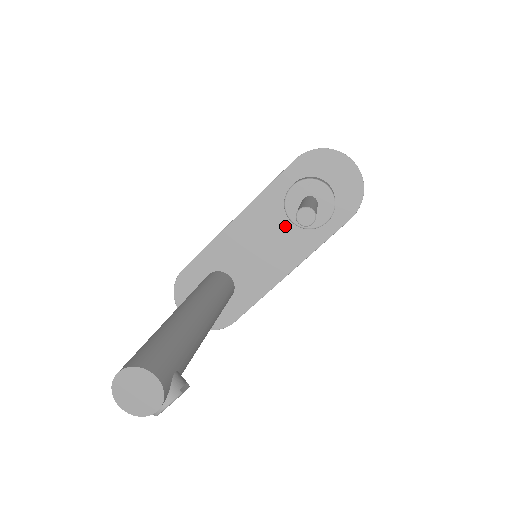
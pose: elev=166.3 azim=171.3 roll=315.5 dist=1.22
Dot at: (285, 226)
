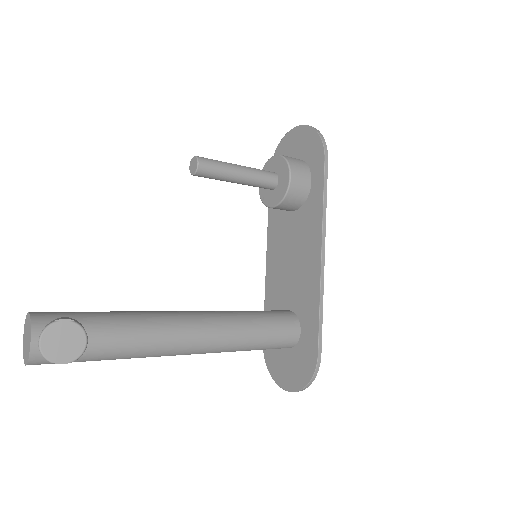
Dot at: (293, 223)
